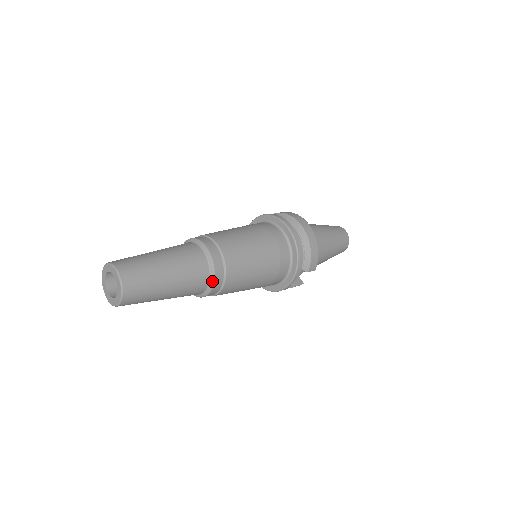
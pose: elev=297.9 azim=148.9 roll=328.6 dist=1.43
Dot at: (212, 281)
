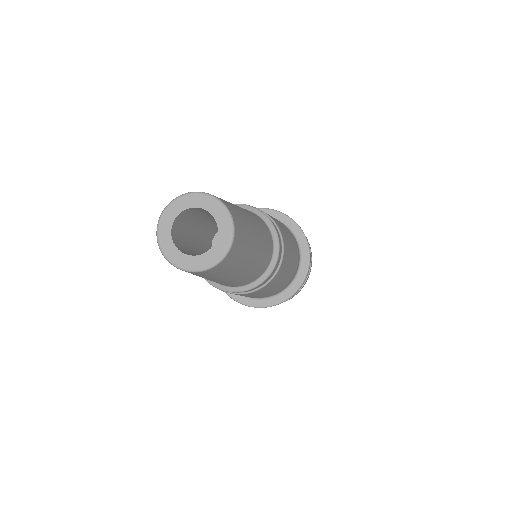
Dot at: (259, 282)
